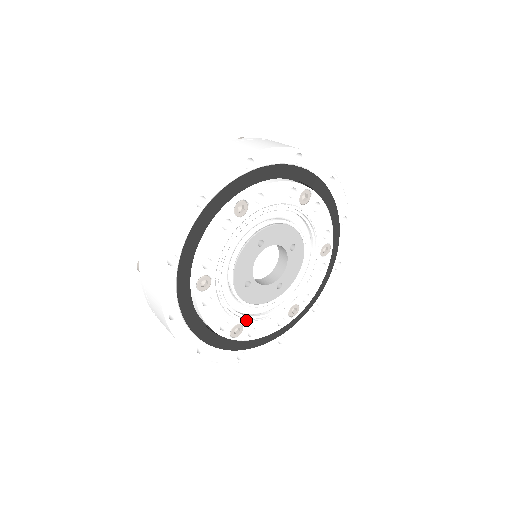
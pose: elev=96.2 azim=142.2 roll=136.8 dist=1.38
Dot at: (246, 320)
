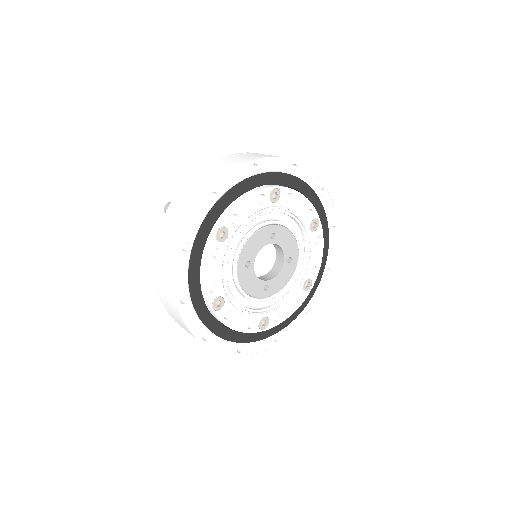
Dot at: (230, 299)
